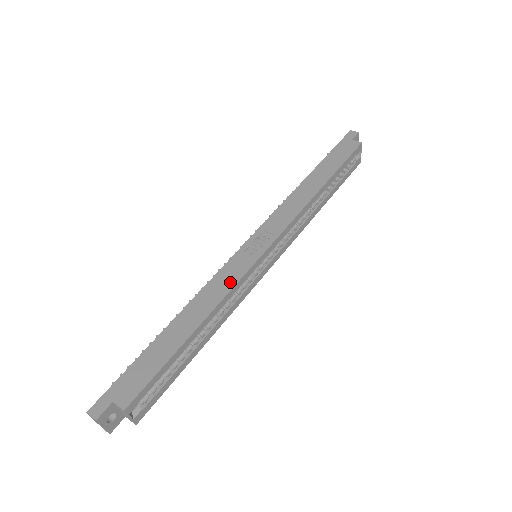
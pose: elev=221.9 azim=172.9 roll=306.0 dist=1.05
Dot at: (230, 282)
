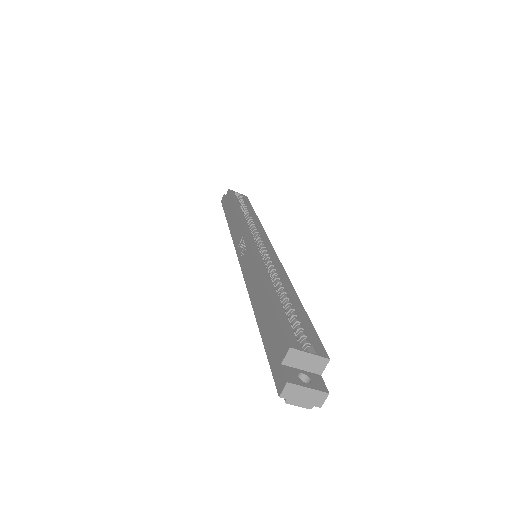
Dot at: (252, 264)
